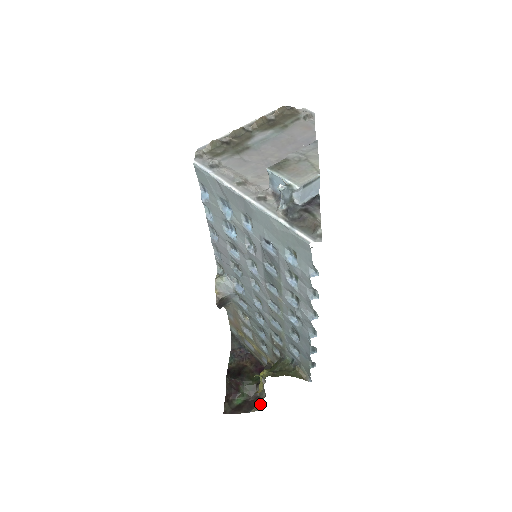
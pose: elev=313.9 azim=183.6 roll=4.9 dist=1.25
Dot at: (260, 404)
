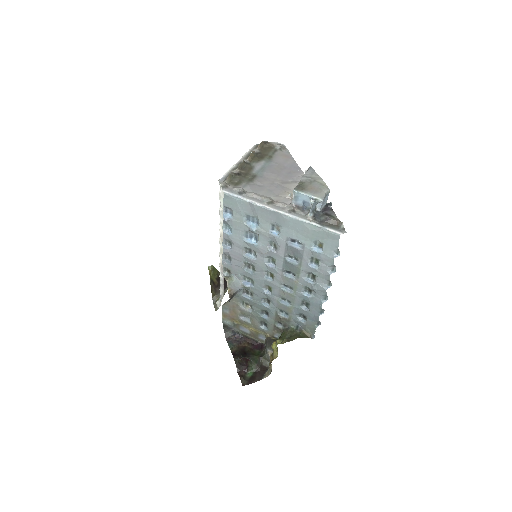
Dot at: (270, 370)
